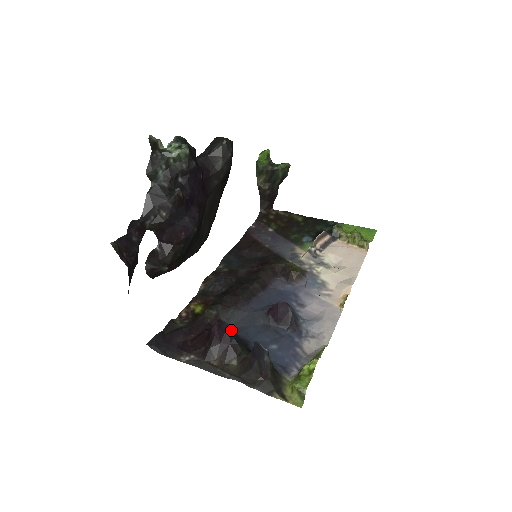
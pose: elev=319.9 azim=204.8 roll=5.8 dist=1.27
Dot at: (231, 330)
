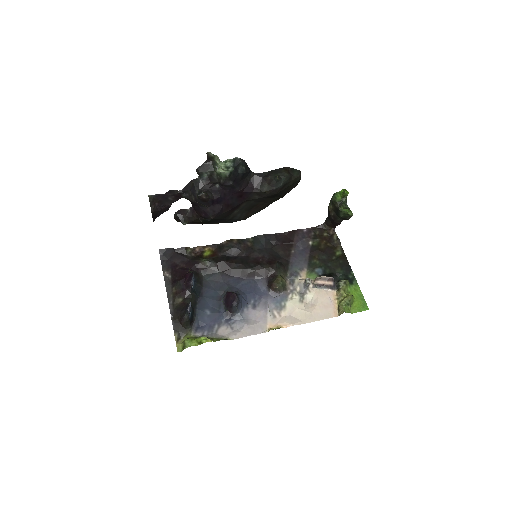
Dot at: (191, 284)
